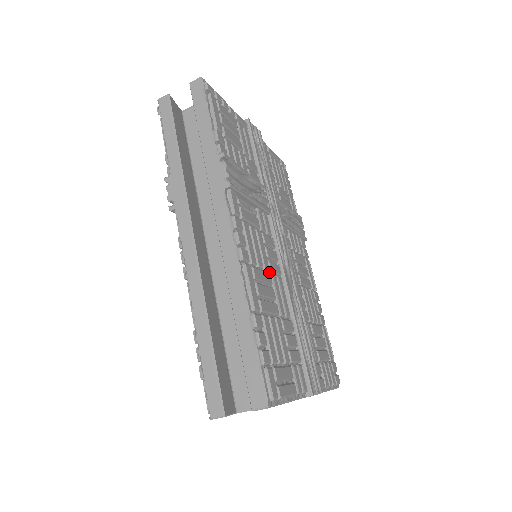
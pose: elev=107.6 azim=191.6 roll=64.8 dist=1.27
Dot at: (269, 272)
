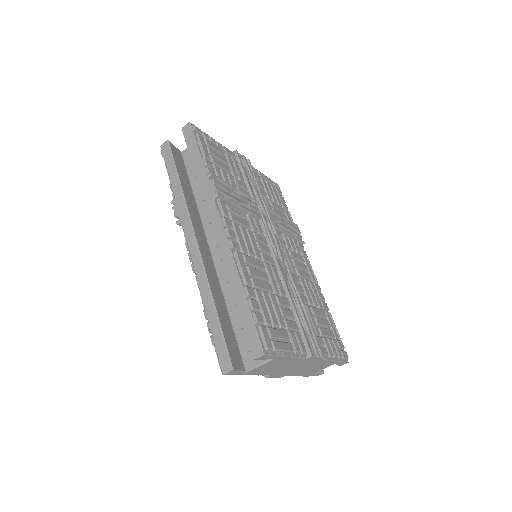
Dot at: (262, 261)
